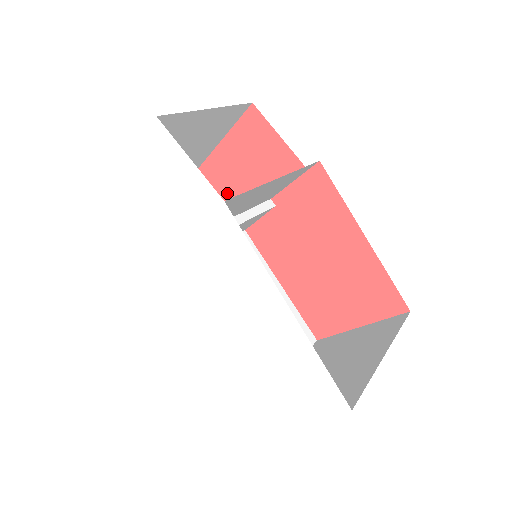
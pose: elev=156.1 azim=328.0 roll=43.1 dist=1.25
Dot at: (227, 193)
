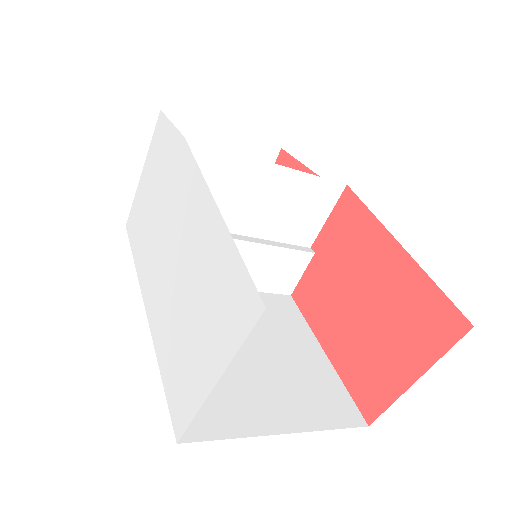
Dot at: occluded
